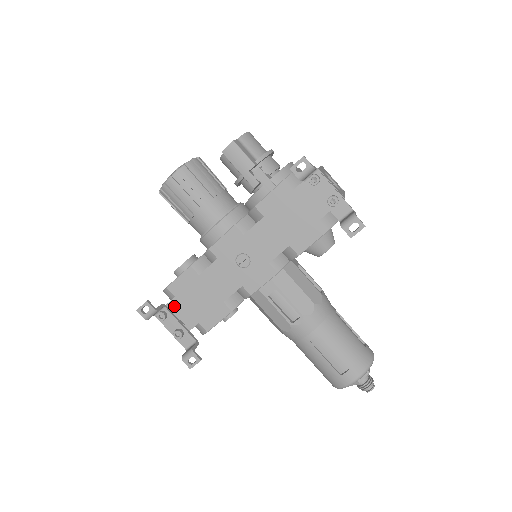
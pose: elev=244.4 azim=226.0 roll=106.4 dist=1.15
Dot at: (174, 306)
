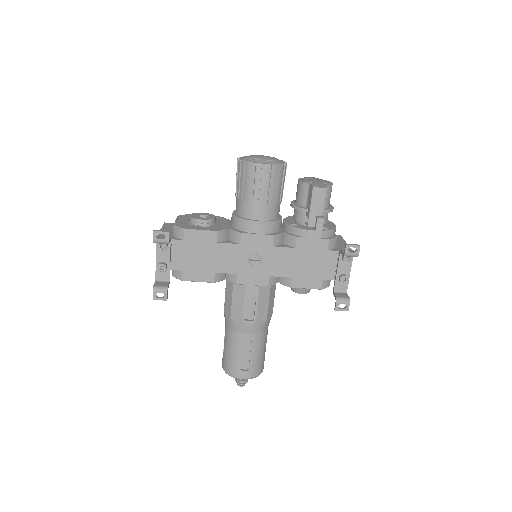
Dot at: (176, 245)
